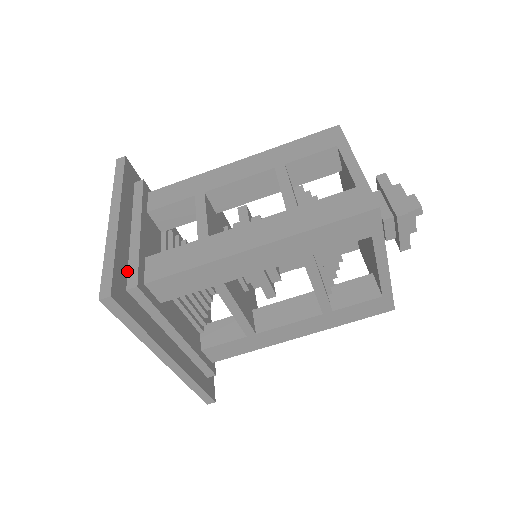
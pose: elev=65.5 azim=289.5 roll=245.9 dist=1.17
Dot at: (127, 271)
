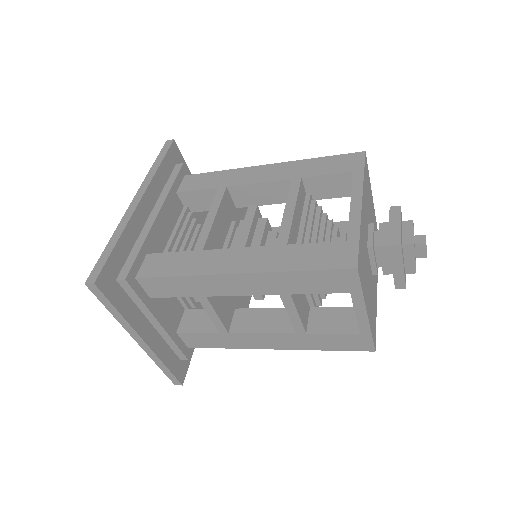
Dot at: (173, 351)
